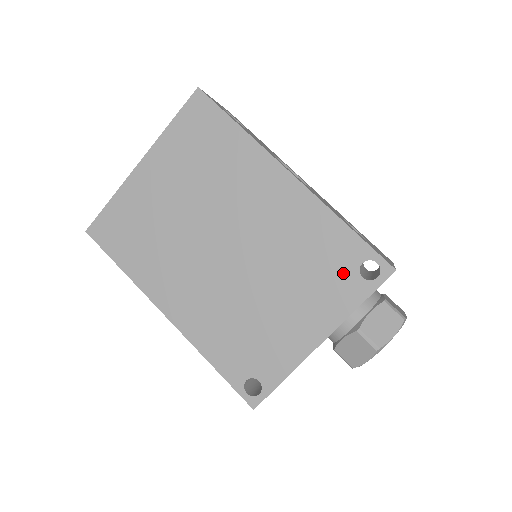
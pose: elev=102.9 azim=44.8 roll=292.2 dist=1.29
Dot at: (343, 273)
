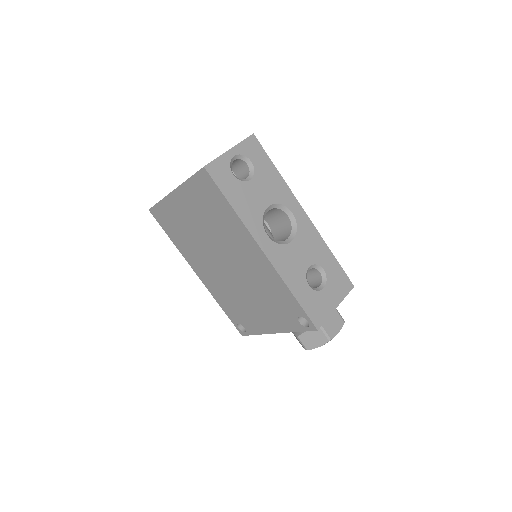
Dot at: (289, 314)
